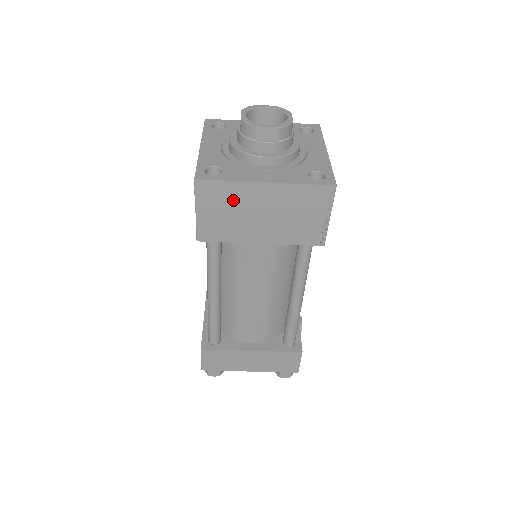
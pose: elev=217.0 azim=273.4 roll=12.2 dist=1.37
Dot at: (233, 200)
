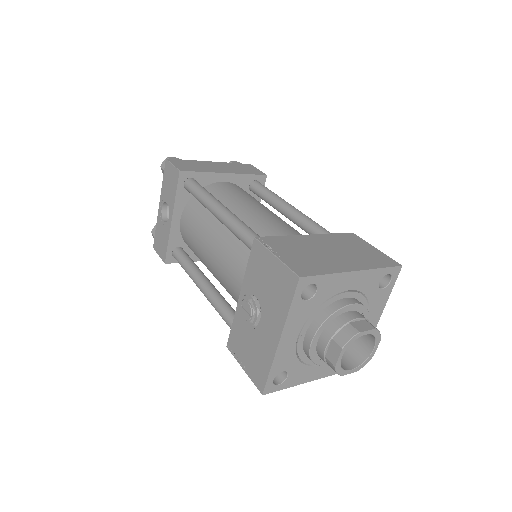
Dot at: occluded
